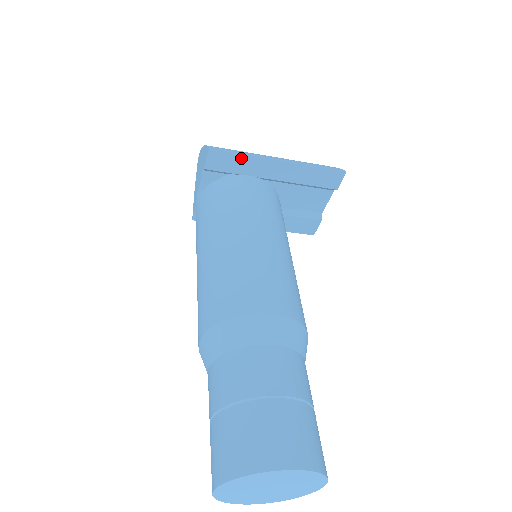
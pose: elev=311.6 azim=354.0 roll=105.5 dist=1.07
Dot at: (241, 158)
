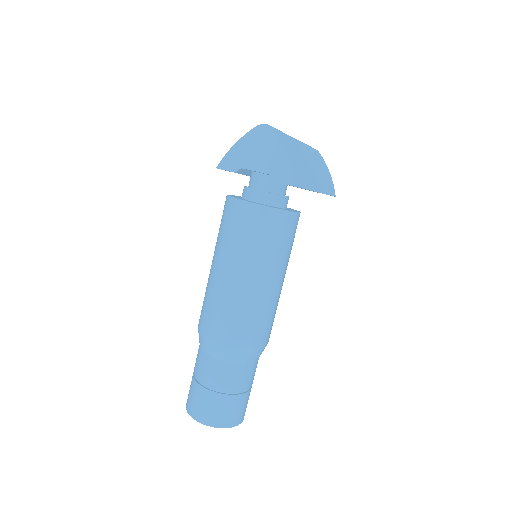
Dot at: occluded
